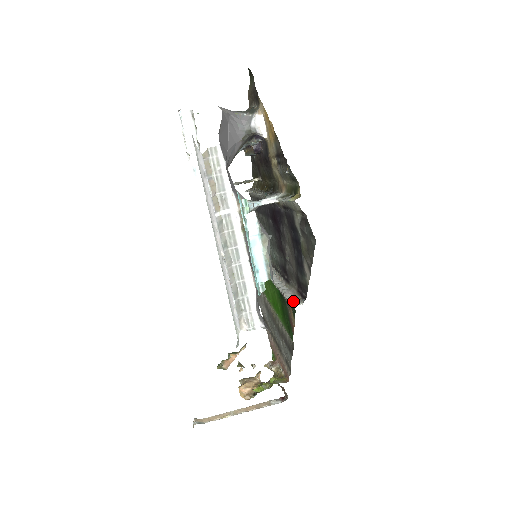
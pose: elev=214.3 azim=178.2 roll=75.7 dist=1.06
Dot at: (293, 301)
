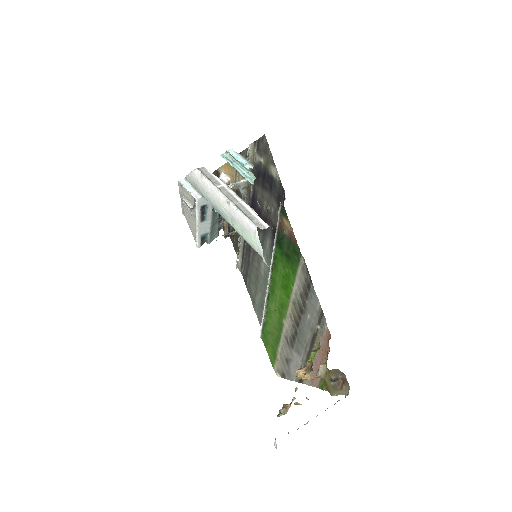
Dot at: (281, 207)
